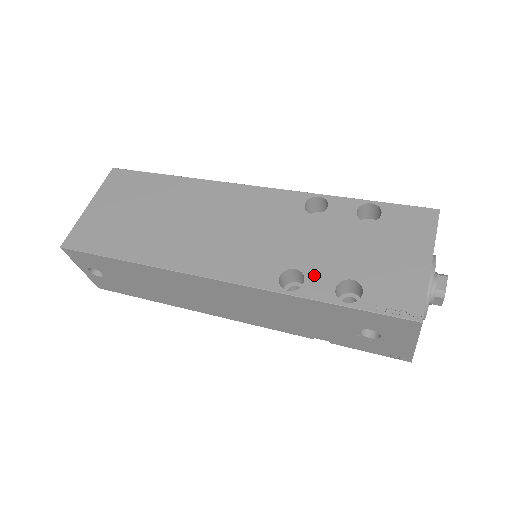
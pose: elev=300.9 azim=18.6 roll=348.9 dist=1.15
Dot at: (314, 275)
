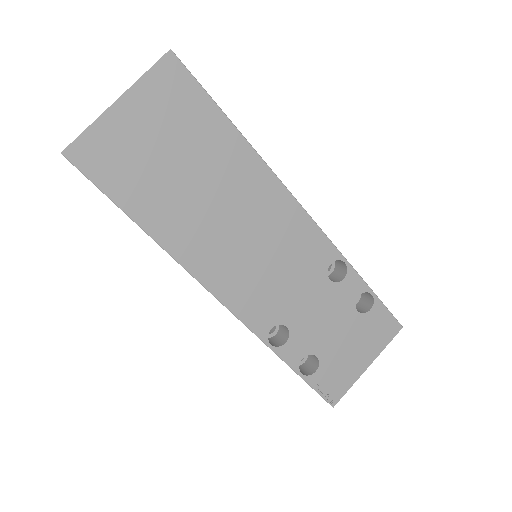
Dot at: (296, 340)
